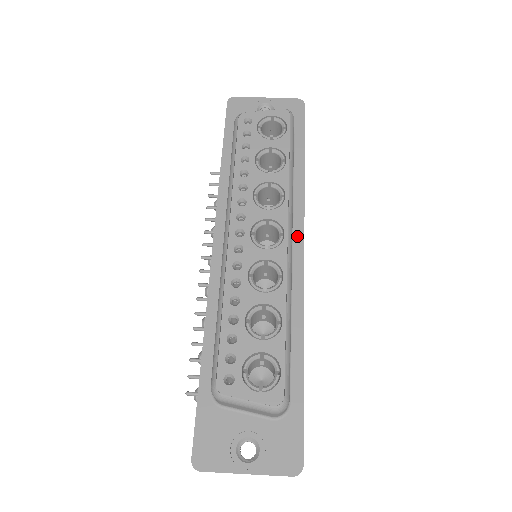
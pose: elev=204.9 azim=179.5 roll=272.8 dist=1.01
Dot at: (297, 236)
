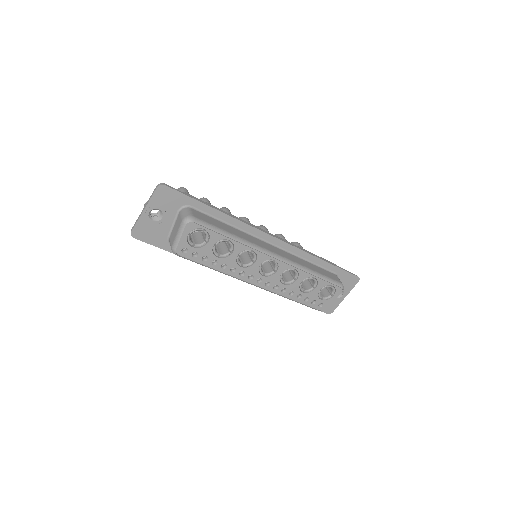
Dot at: (264, 237)
